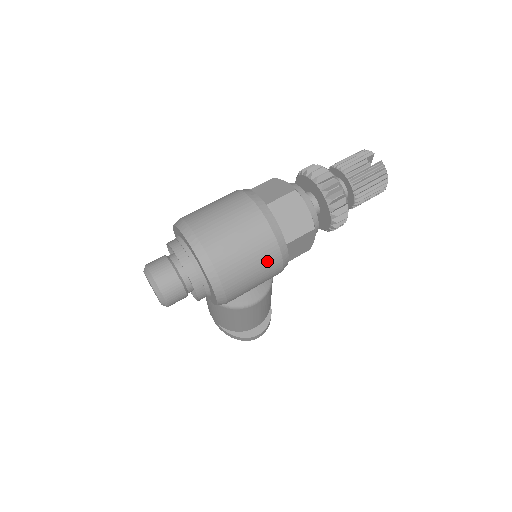
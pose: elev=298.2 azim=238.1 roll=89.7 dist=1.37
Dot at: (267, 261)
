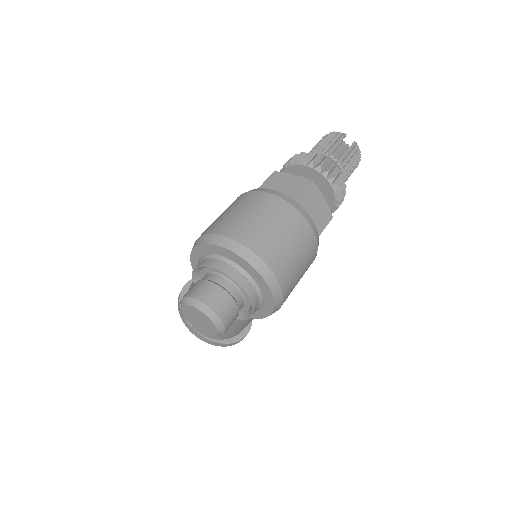
Dot at: (309, 260)
